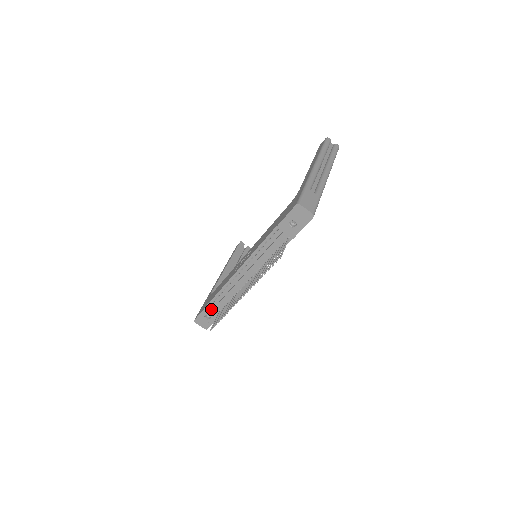
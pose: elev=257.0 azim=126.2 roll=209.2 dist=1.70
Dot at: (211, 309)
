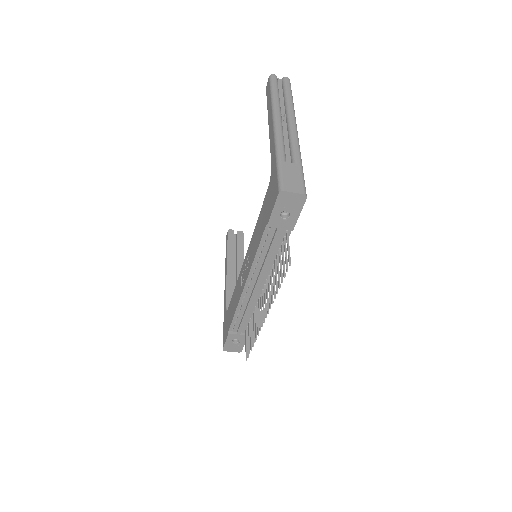
Dot at: (235, 333)
